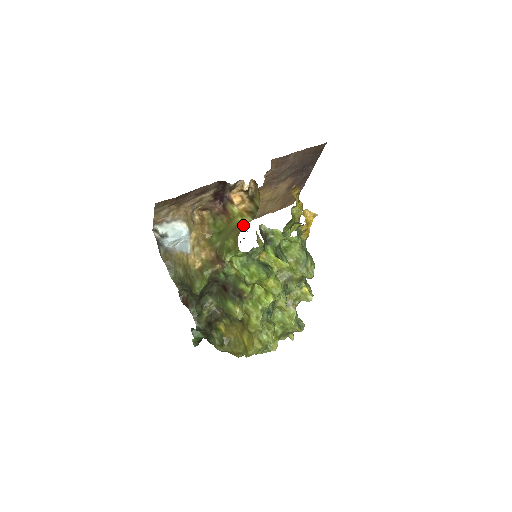
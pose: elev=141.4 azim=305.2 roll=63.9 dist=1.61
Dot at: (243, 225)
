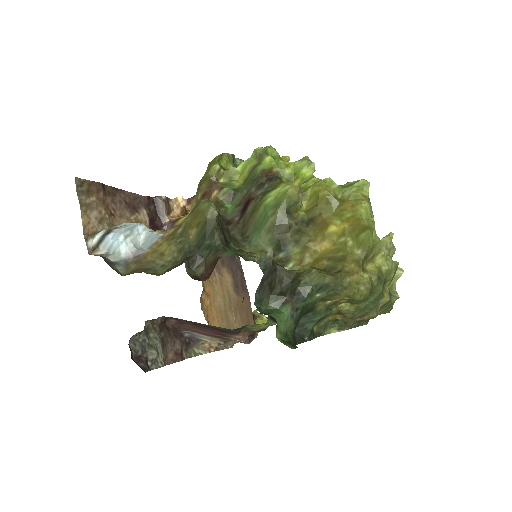
Dot at: occluded
